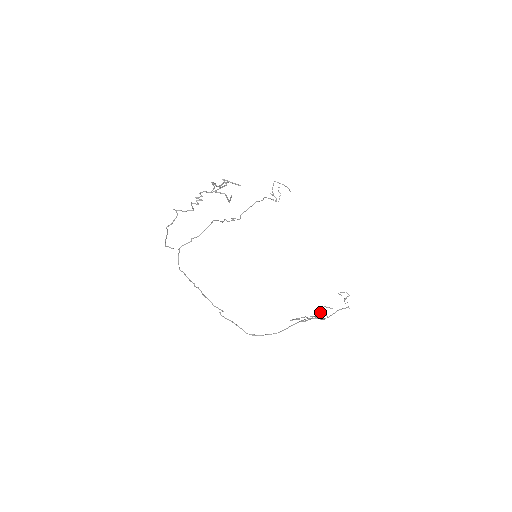
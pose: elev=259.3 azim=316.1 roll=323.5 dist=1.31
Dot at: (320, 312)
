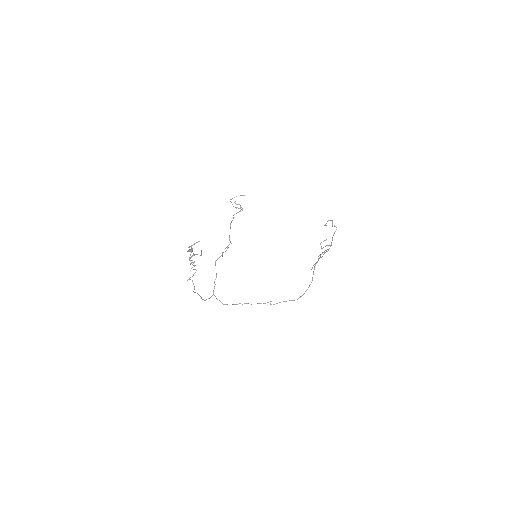
Dot at: occluded
